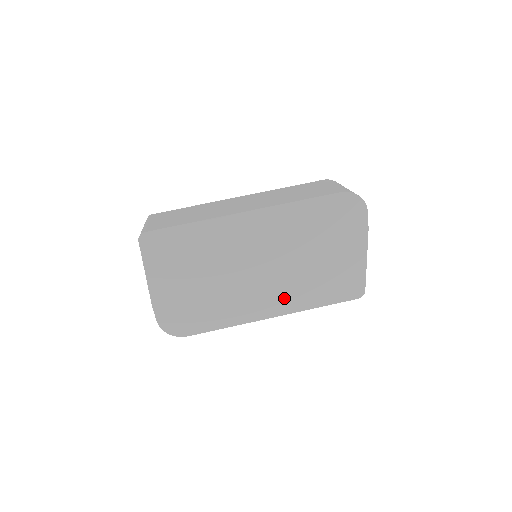
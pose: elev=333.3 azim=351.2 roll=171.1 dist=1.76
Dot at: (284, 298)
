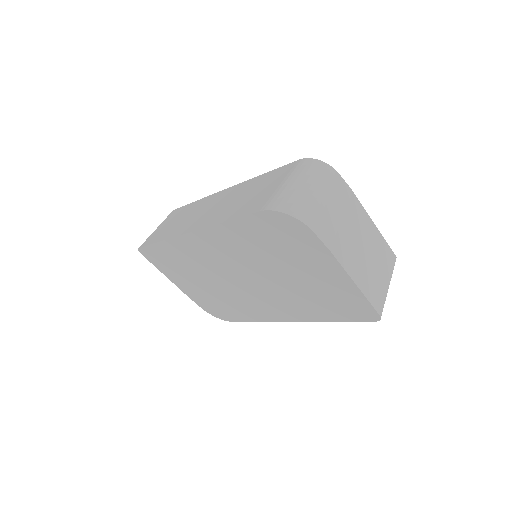
Dot at: (287, 307)
